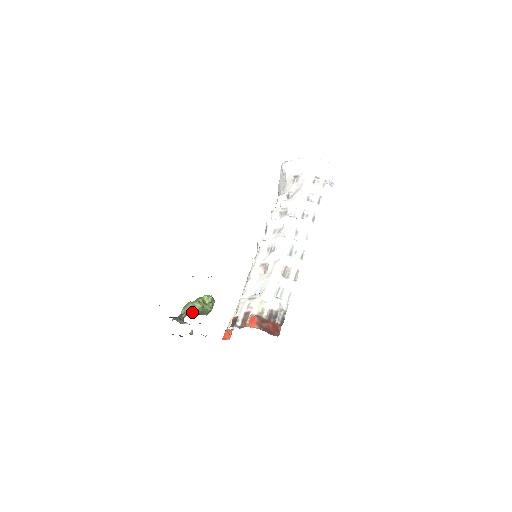
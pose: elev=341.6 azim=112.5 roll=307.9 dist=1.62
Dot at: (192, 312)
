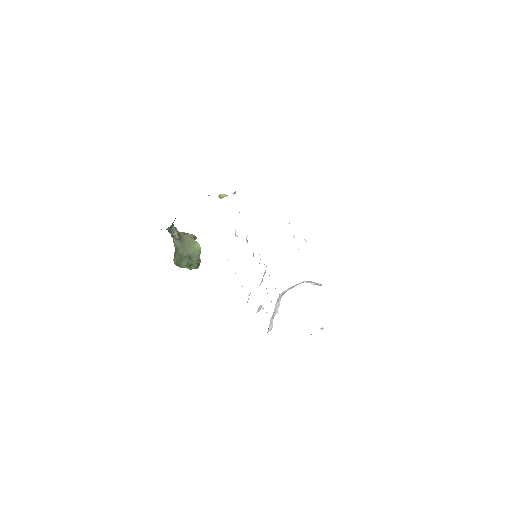
Dot at: (182, 235)
